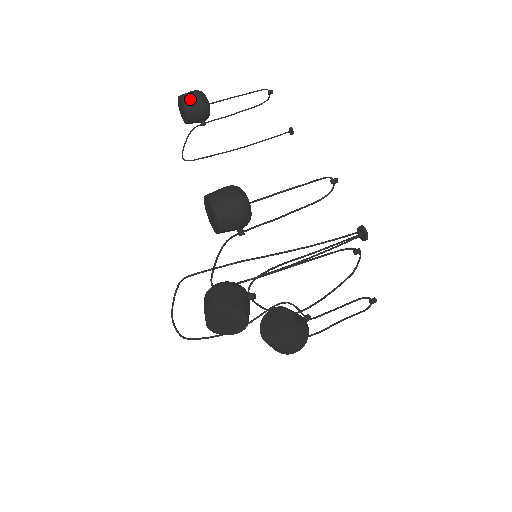
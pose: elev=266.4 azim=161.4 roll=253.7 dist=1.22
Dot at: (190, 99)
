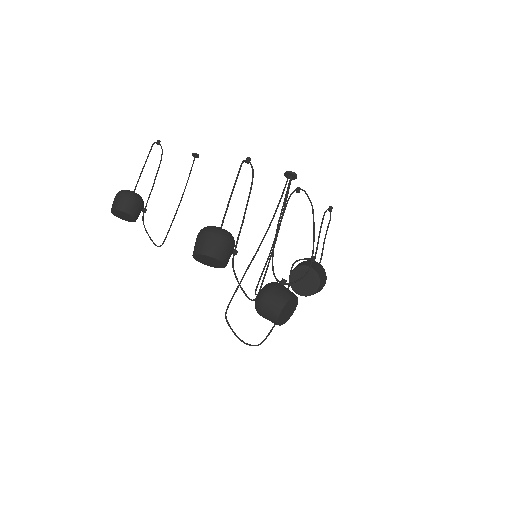
Dot at: (126, 205)
